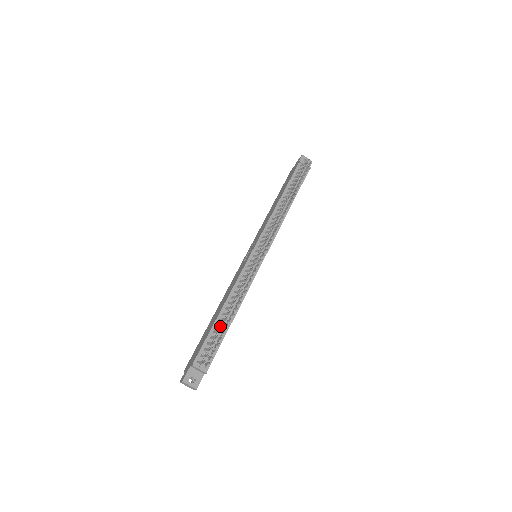
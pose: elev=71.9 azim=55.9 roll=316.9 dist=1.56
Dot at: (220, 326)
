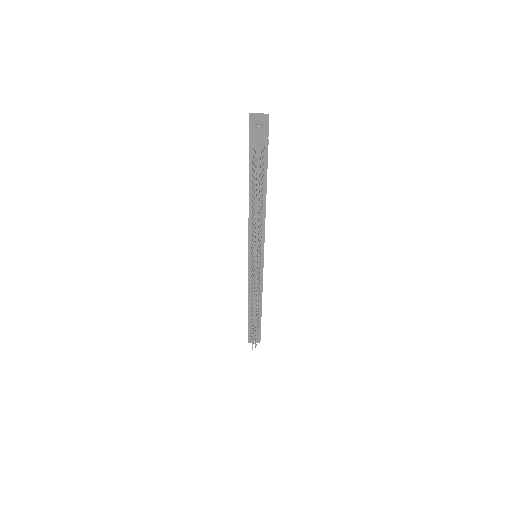
Dot at: (252, 322)
